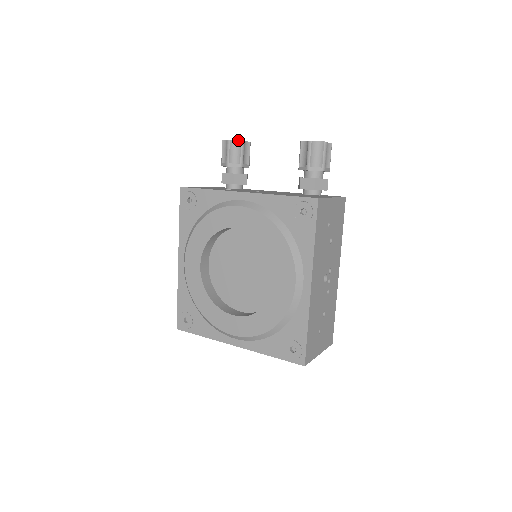
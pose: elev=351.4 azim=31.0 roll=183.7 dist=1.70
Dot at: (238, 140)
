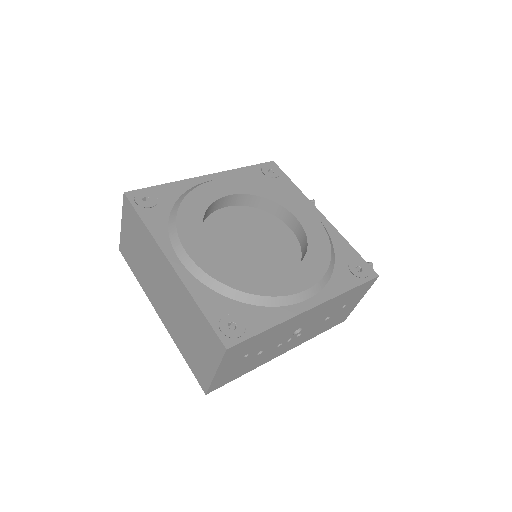
Dot at: occluded
